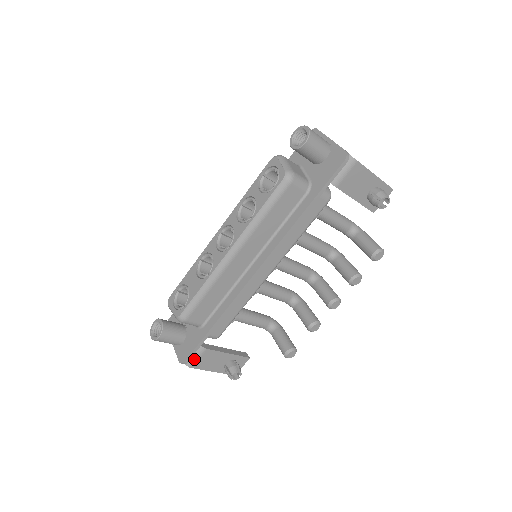
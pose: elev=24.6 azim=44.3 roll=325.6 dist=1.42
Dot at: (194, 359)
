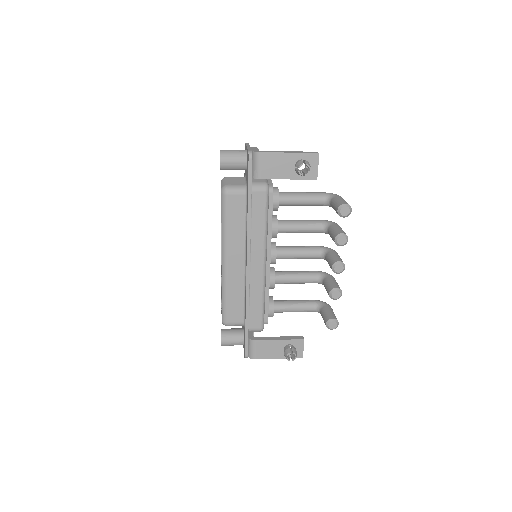
Dot at: (252, 351)
